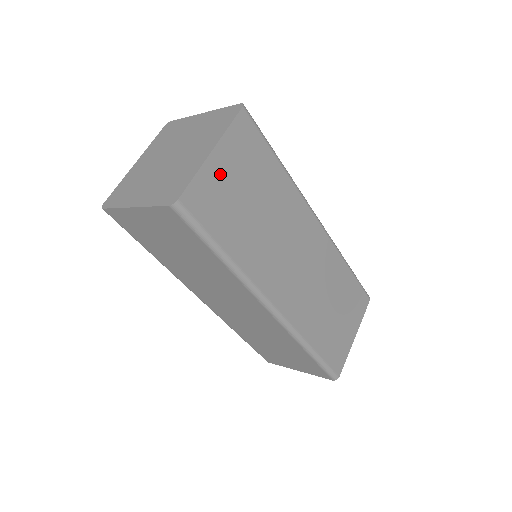
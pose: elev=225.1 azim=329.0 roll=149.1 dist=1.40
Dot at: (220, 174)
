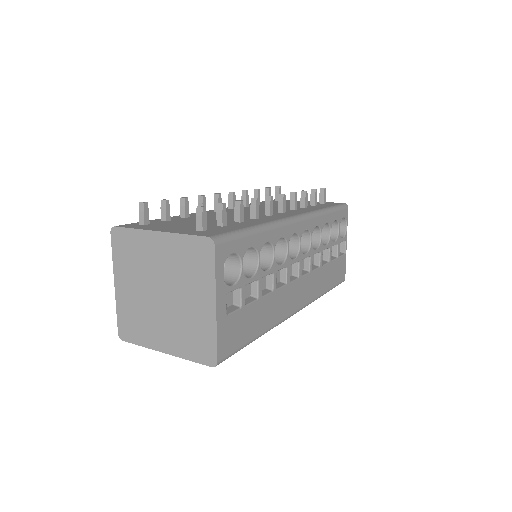
Dot at: occluded
